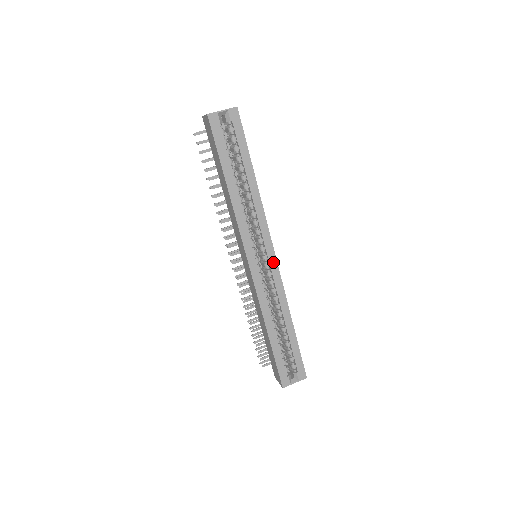
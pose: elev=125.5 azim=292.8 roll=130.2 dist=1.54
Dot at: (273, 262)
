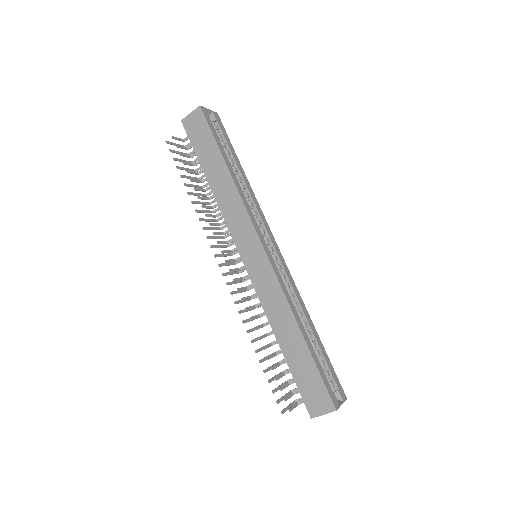
Dot at: (279, 254)
